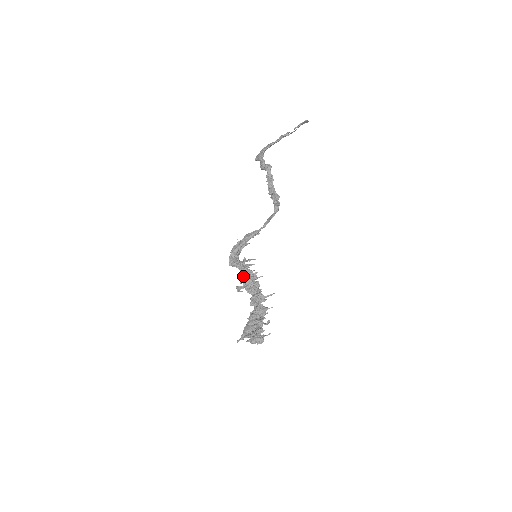
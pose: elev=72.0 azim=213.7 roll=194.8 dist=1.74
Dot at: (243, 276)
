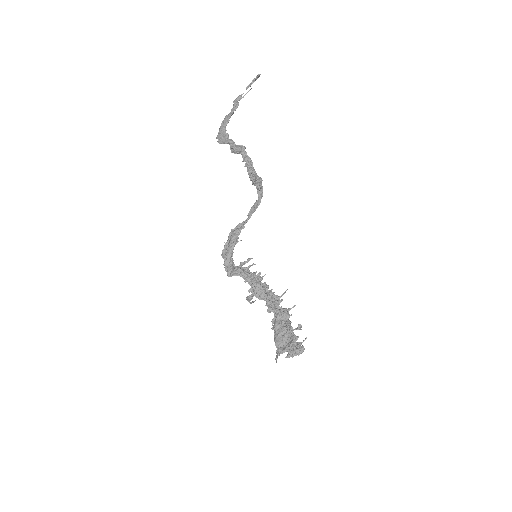
Dot at: (248, 283)
